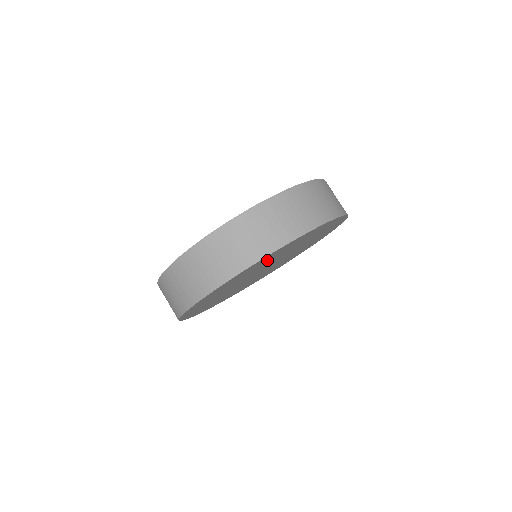
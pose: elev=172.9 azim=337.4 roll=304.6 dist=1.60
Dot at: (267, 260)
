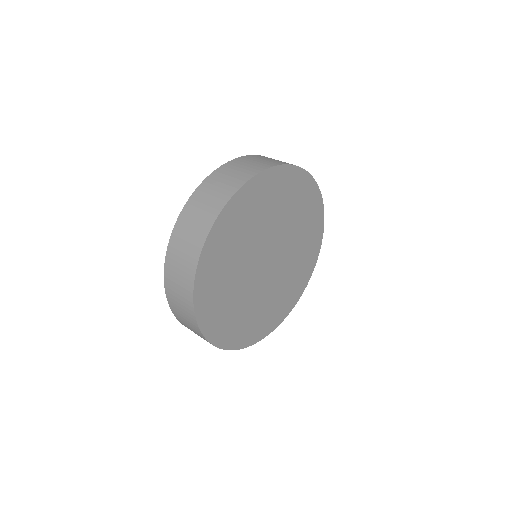
Dot at: (237, 231)
